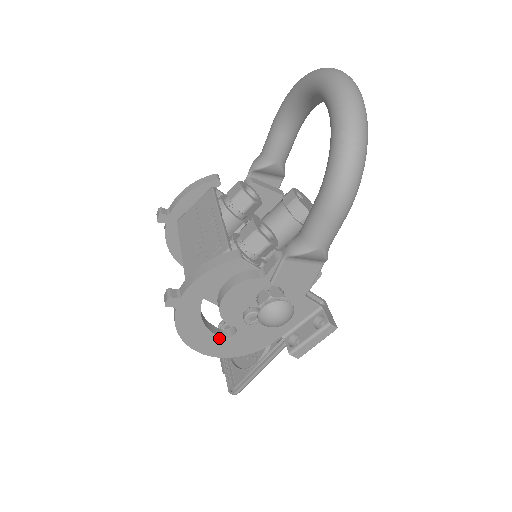
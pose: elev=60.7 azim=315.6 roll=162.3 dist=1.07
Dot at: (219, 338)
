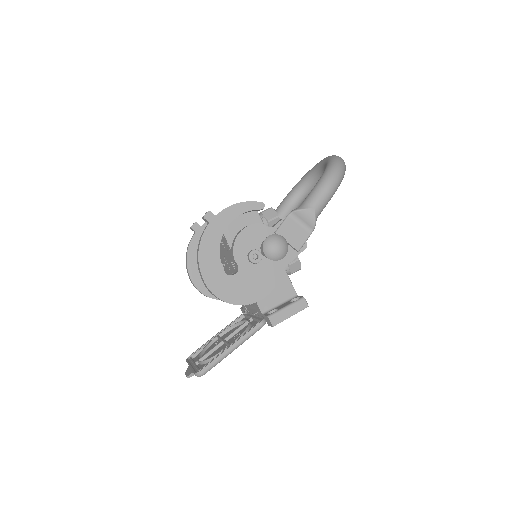
Dot at: (223, 272)
